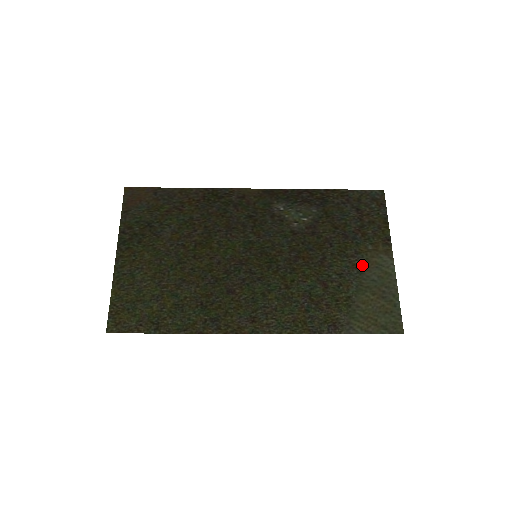
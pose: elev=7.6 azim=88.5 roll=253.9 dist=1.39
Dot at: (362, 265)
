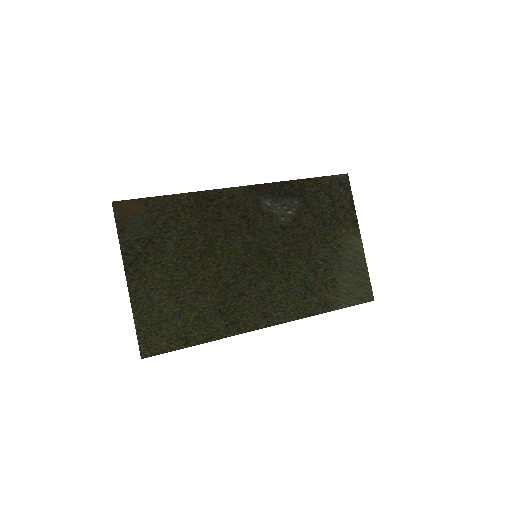
Dot at: (340, 248)
